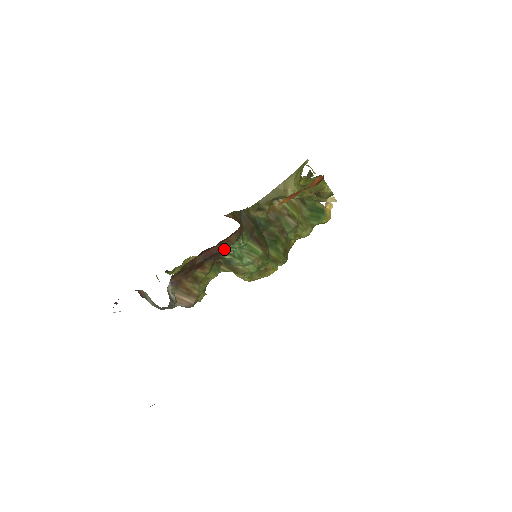
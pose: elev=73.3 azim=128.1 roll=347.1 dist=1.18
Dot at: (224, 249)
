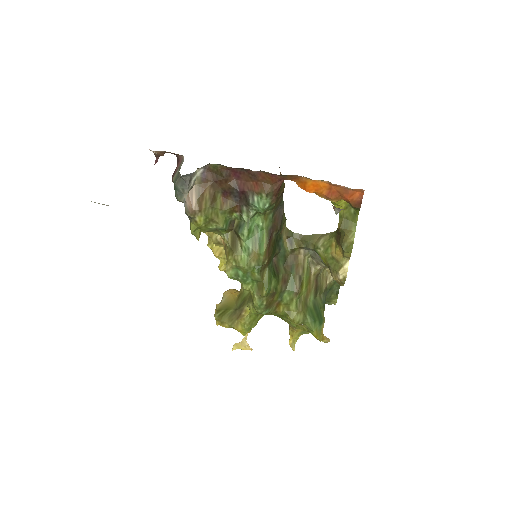
Dot at: (253, 195)
